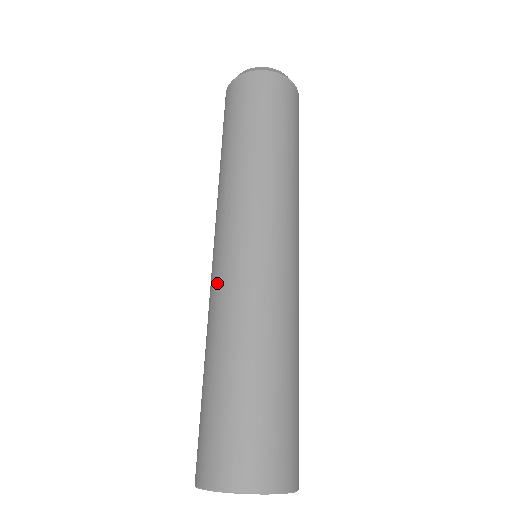
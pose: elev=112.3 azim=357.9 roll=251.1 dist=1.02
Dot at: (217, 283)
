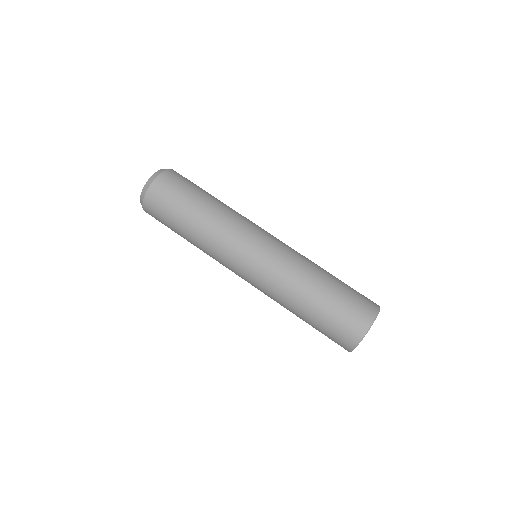
Dot at: (275, 266)
